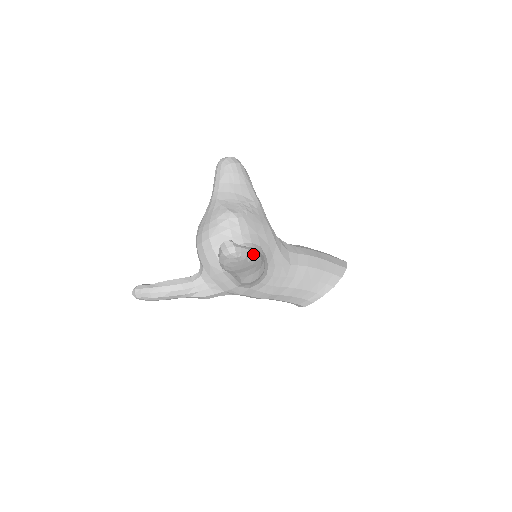
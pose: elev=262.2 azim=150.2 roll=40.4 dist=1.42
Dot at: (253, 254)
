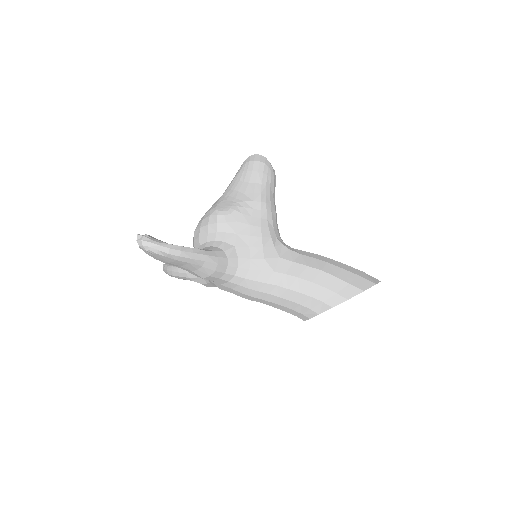
Dot at: (169, 250)
